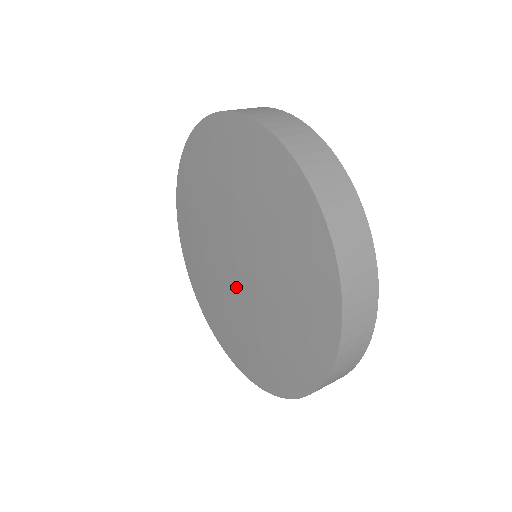
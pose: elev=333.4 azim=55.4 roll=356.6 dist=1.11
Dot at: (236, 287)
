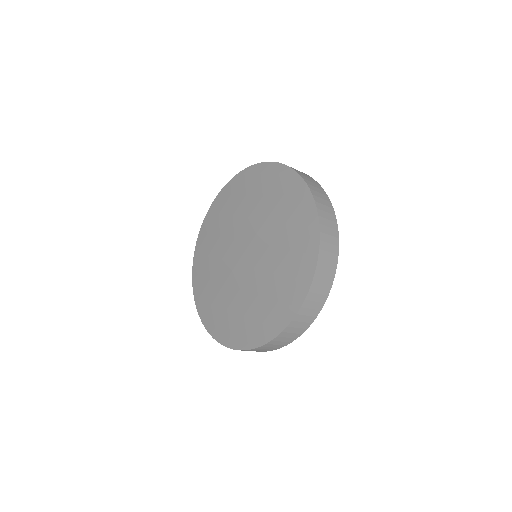
Dot at: (234, 267)
